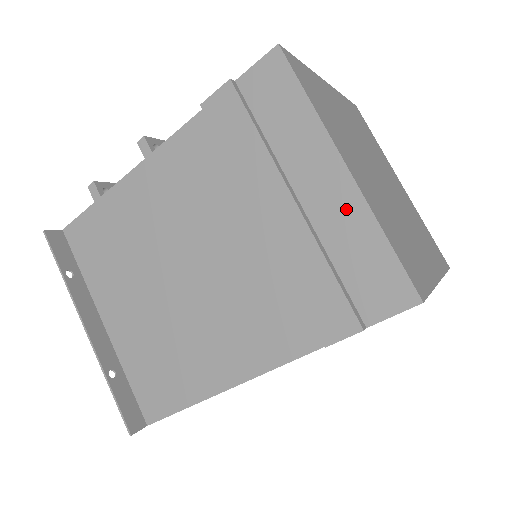
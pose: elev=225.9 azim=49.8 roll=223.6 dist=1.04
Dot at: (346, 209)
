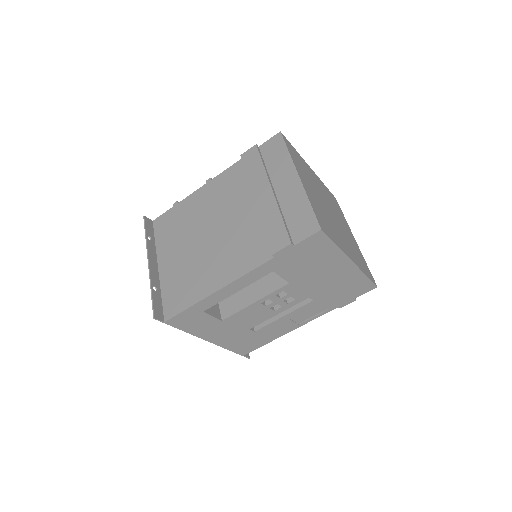
Dot at: (295, 193)
